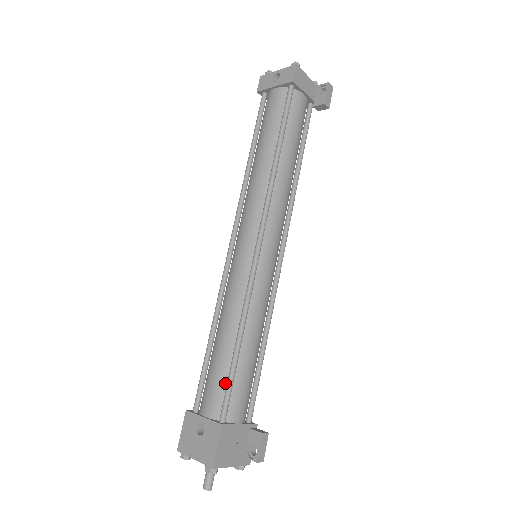
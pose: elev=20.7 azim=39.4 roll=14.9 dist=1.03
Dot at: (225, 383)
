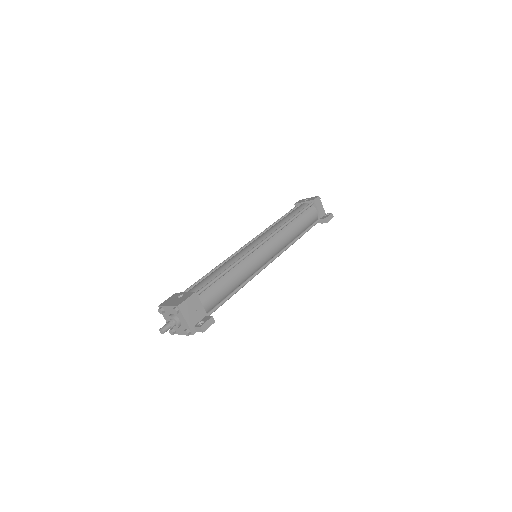
Dot at: occluded
